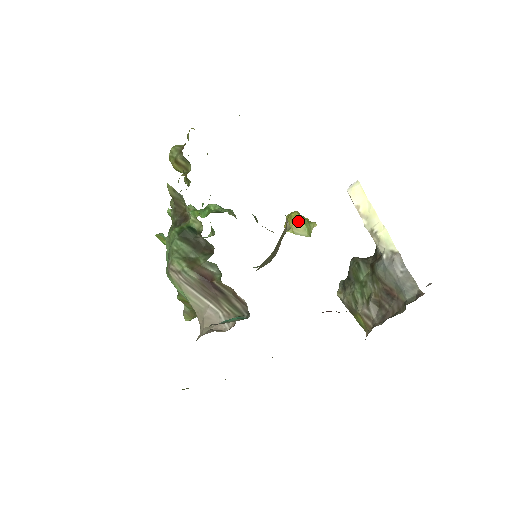
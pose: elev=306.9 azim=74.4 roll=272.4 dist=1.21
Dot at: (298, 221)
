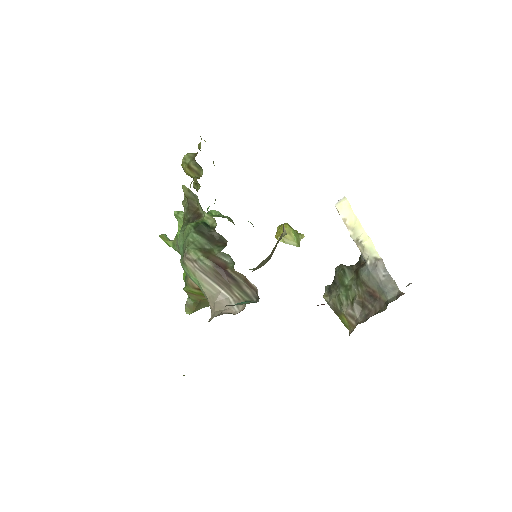
Dot at: (288, 232)
